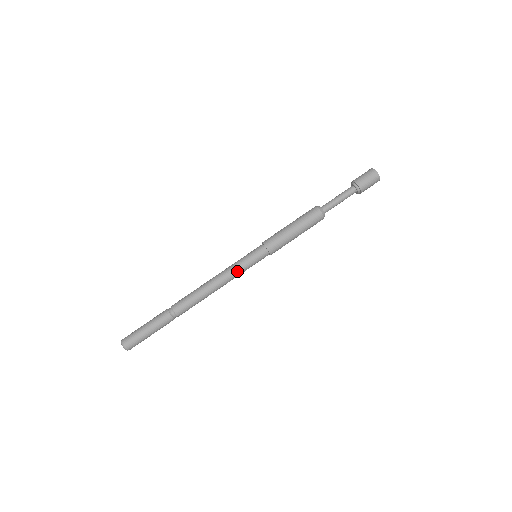
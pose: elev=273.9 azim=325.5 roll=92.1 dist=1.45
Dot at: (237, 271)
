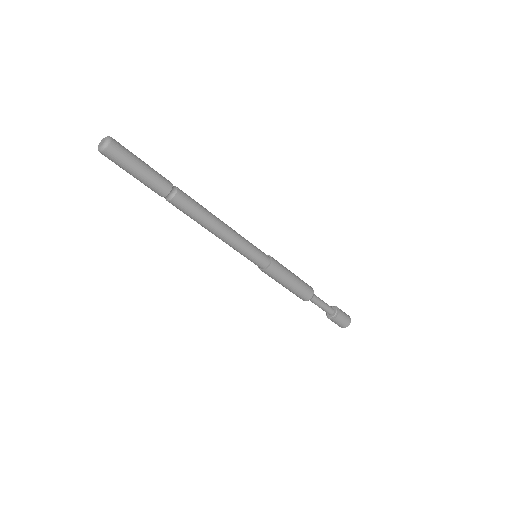
Dot at: (242, 242)
